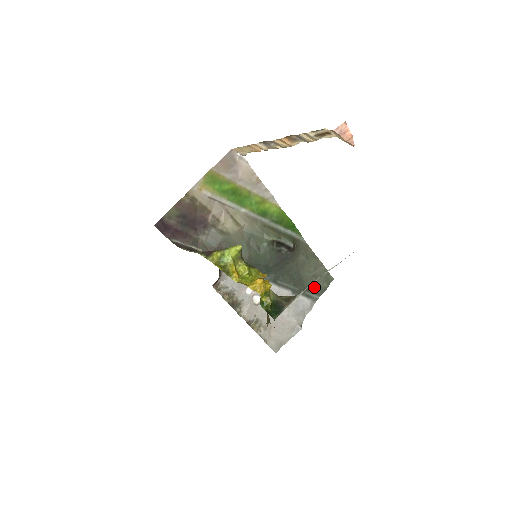
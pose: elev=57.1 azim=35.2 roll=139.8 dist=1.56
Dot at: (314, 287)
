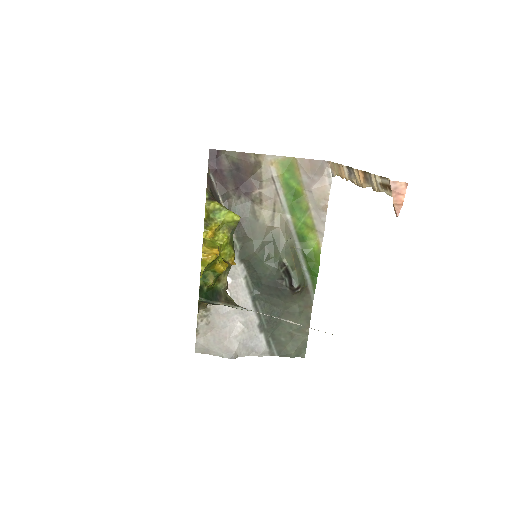
Dot at: (282, 343)
